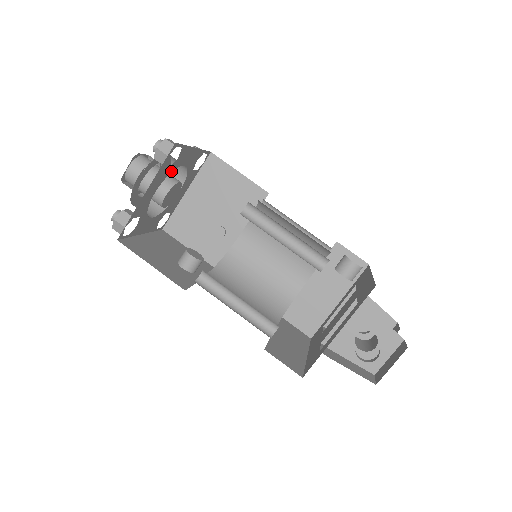
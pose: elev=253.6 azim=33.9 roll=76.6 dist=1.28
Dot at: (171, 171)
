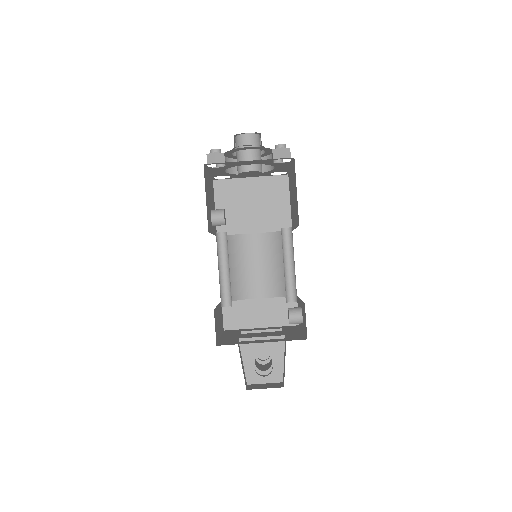
Dot at: (269, 164)
